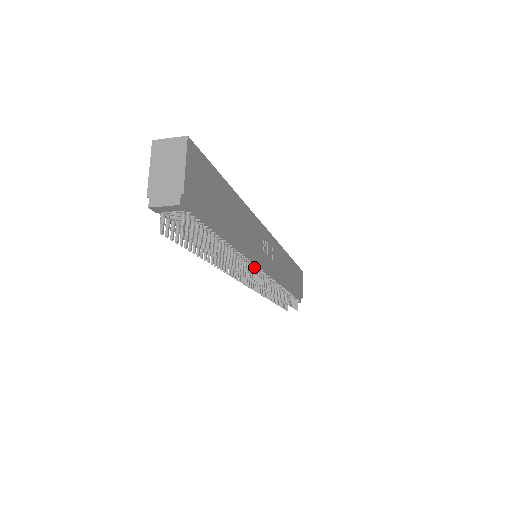
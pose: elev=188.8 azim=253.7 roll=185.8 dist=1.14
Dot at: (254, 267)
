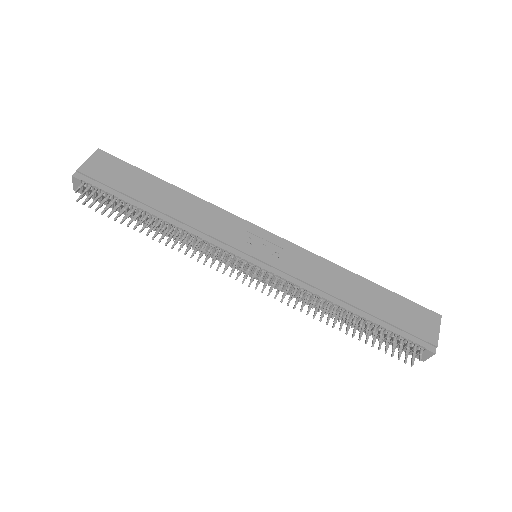
Dot at: (224, 252)
